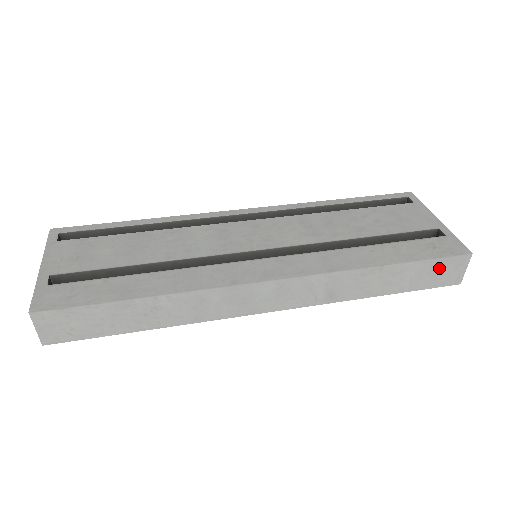
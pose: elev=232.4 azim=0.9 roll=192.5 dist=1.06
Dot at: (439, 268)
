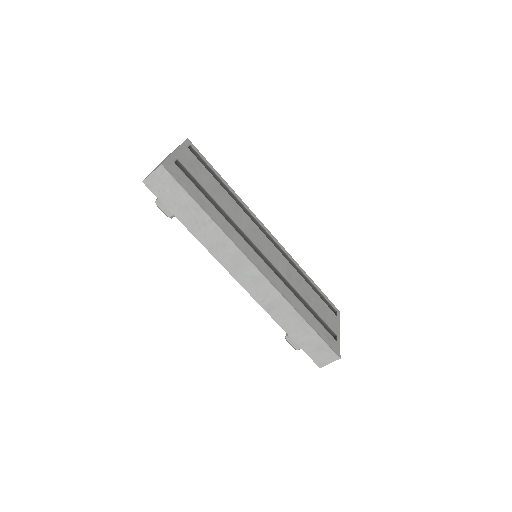
Dot at: (321, 349)
